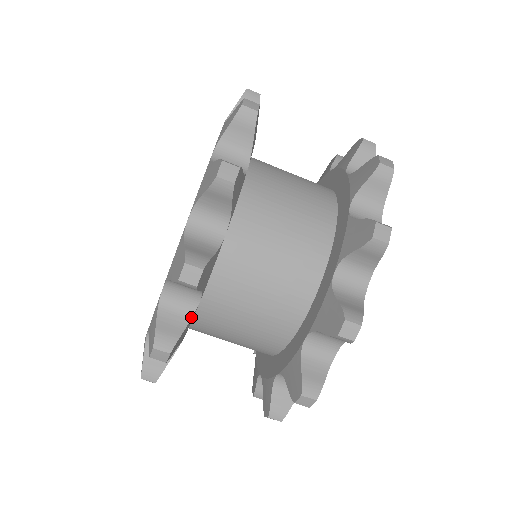
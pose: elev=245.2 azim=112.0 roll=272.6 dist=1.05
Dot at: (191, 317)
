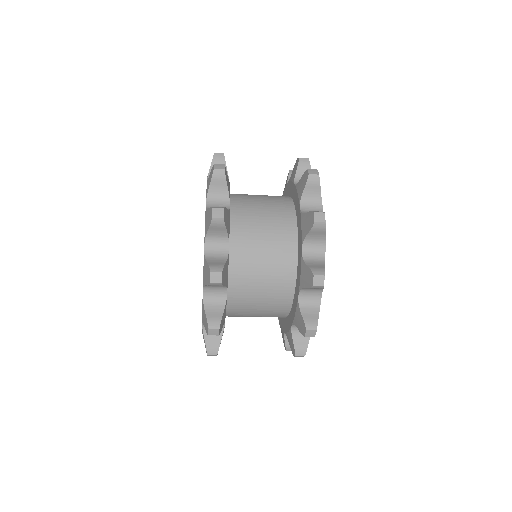
Dot at: occluded
